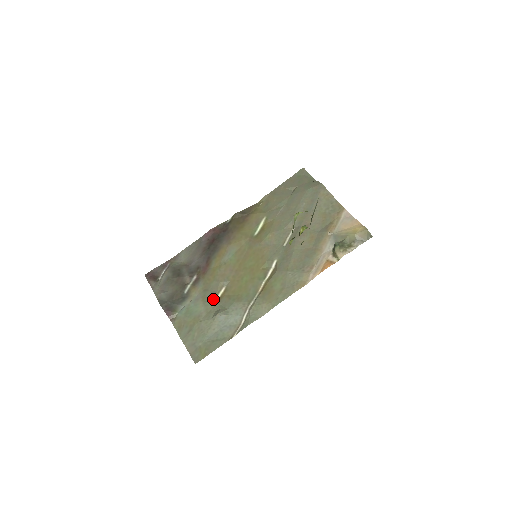
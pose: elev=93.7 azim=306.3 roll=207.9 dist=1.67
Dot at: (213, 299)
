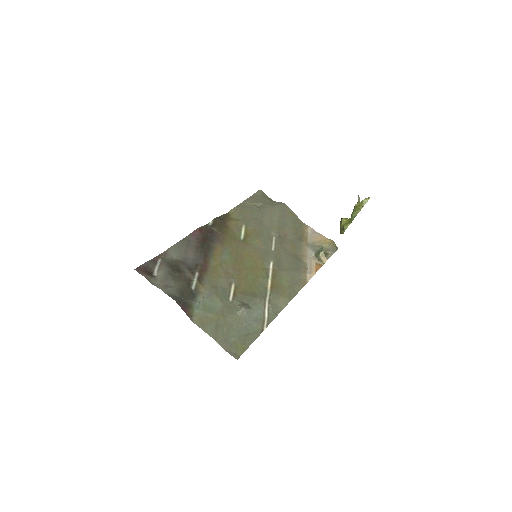
Dot at: (228, 295)
